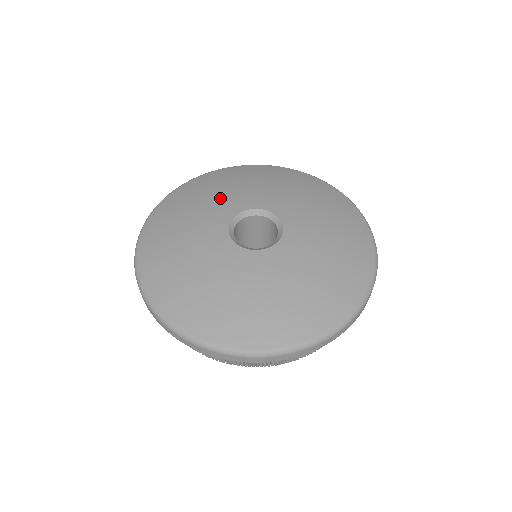
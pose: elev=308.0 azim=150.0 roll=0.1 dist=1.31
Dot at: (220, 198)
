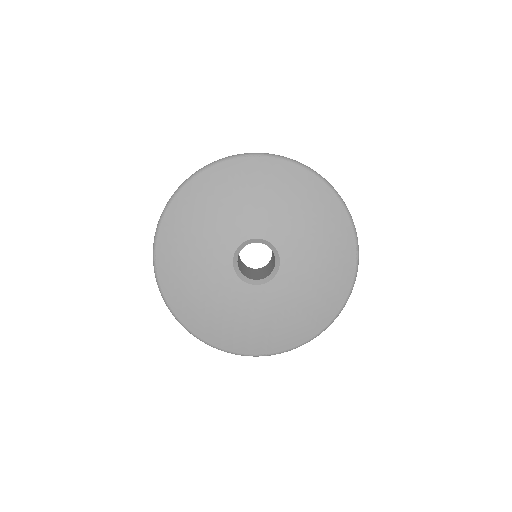
Dot at: (231, 216)
